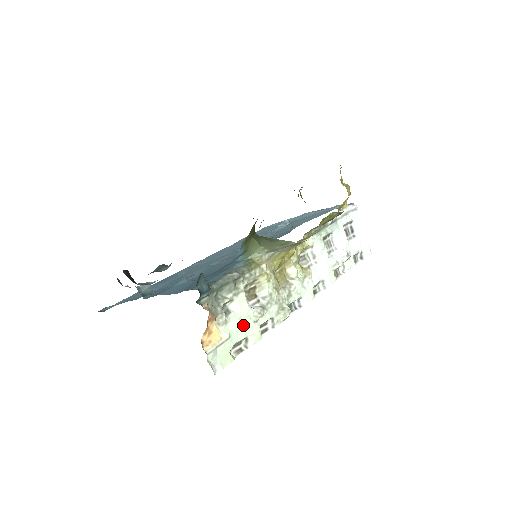
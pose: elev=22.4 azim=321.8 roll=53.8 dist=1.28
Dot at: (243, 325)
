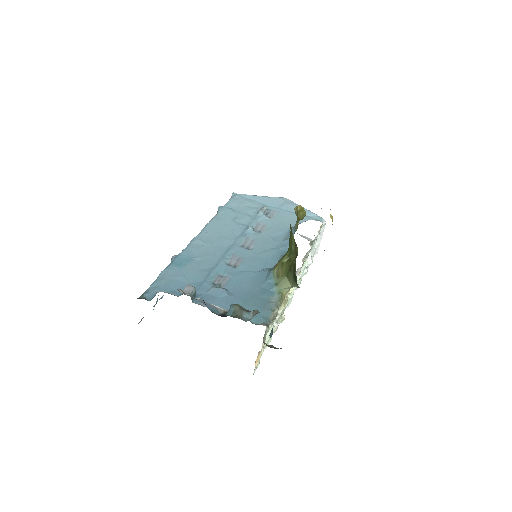
Dot at: (268, 339)
